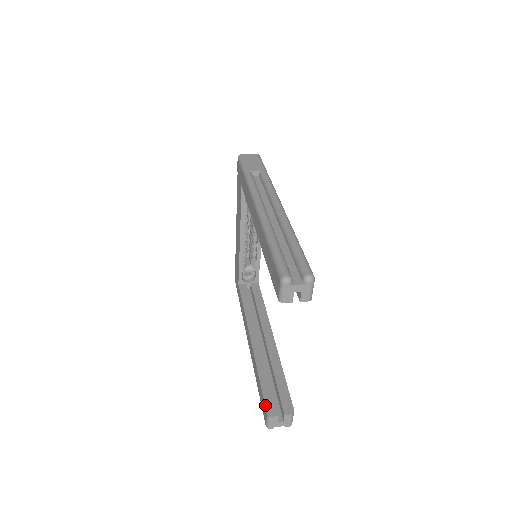
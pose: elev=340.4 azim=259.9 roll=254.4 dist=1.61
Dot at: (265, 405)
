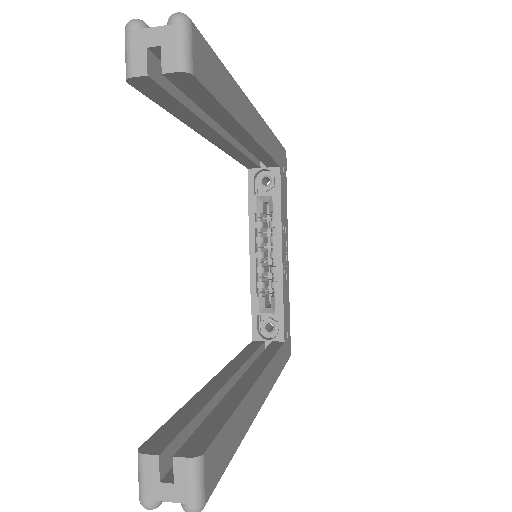
Dot at: occluded
